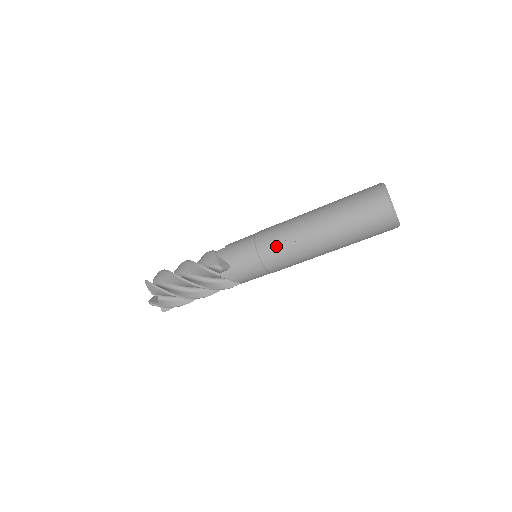
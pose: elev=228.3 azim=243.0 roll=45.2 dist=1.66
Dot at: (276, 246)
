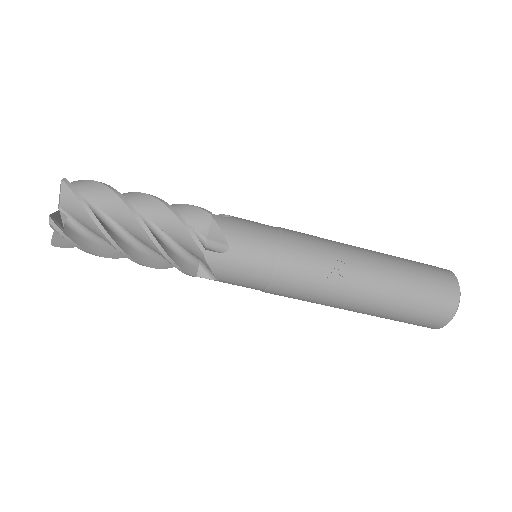
Dot at: (309, 265)
